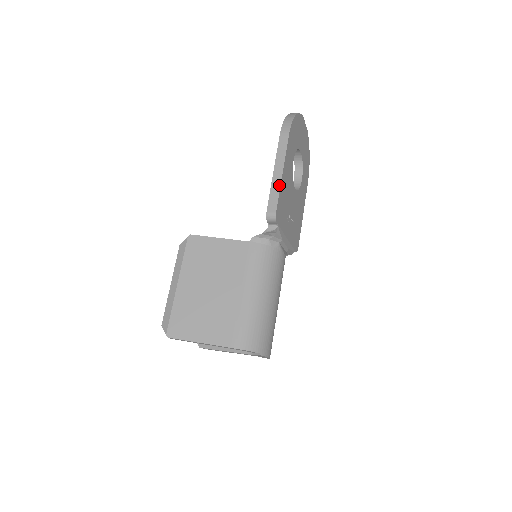
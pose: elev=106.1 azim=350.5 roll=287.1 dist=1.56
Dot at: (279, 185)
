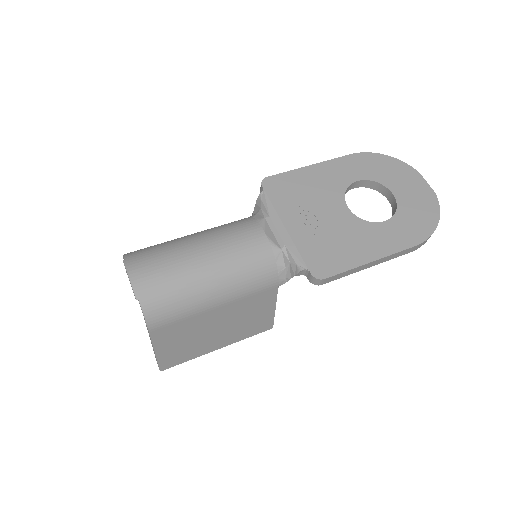
Dot at: (296, 170)
